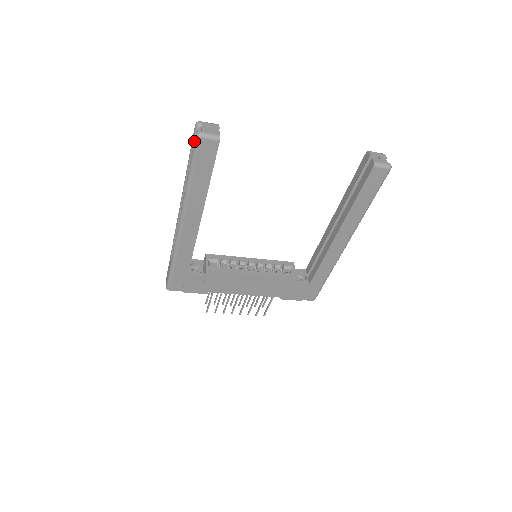
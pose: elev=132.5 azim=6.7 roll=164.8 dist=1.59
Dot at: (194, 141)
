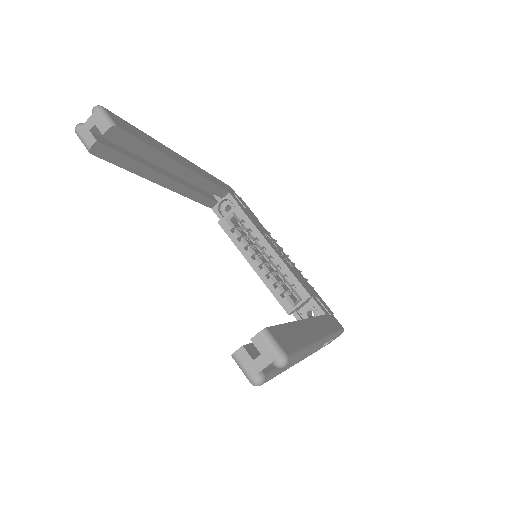
Dot at: occluded
